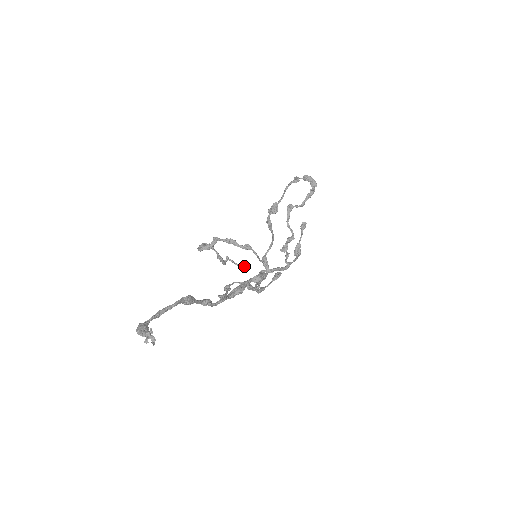
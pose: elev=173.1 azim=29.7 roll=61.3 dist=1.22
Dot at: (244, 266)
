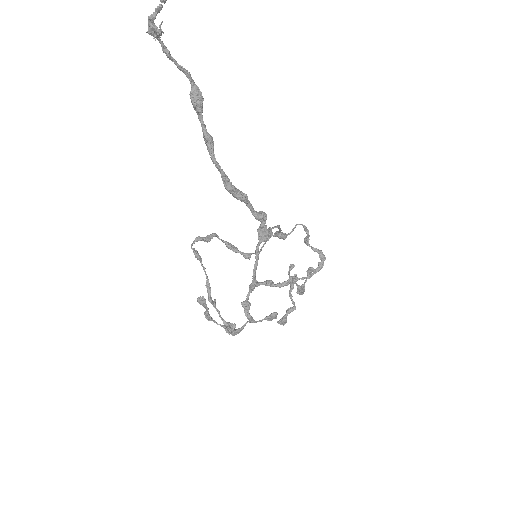
Dot at: (231, 324)
